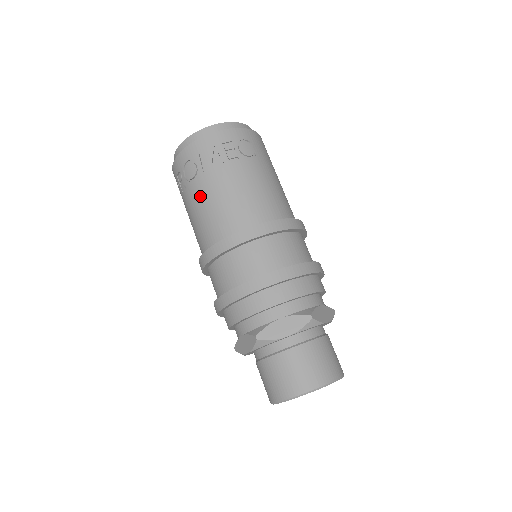
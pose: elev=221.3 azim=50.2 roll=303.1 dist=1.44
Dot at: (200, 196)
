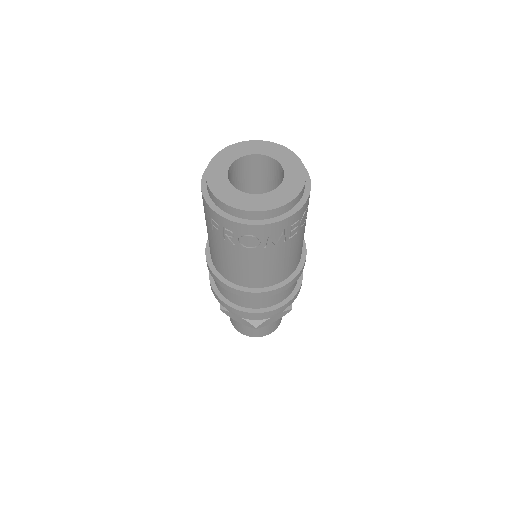
Dot at: (251, 260)
